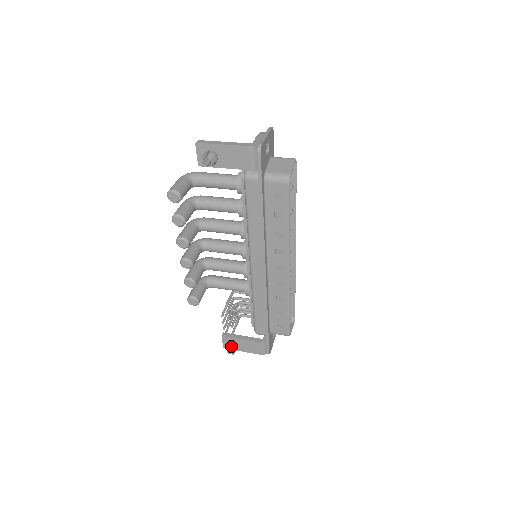
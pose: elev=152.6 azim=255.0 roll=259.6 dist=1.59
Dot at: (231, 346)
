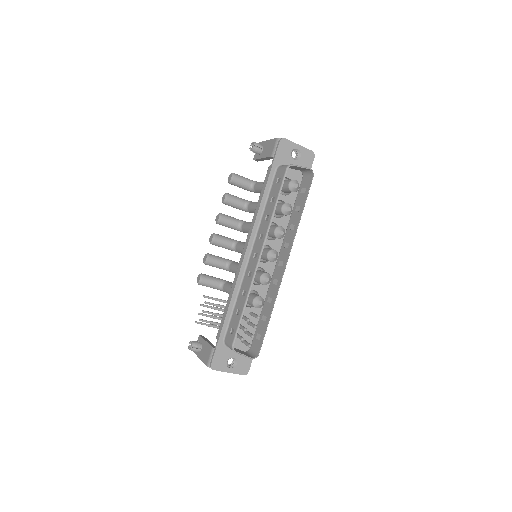
Dot at: occluded
